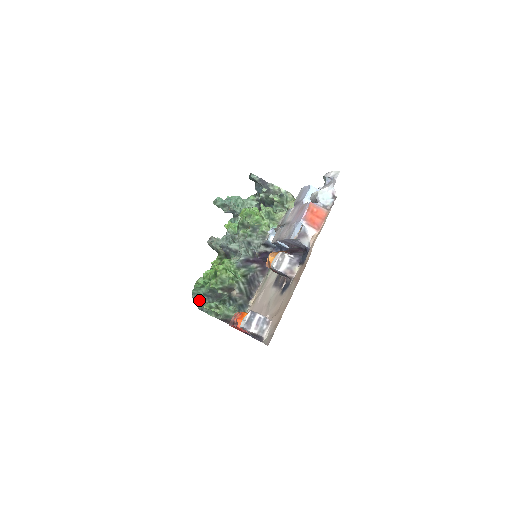
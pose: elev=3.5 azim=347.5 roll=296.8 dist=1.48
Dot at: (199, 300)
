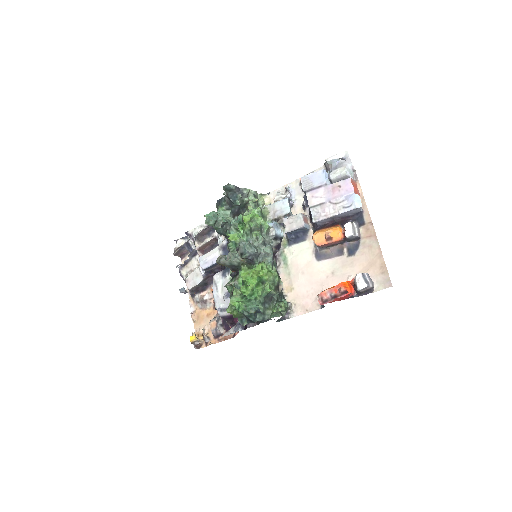
Dot at: (260, 311)
